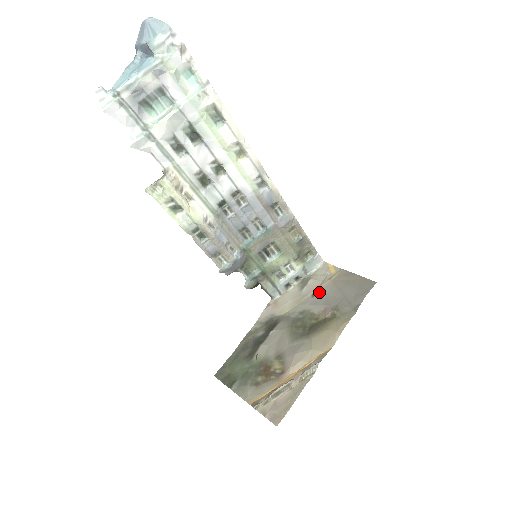
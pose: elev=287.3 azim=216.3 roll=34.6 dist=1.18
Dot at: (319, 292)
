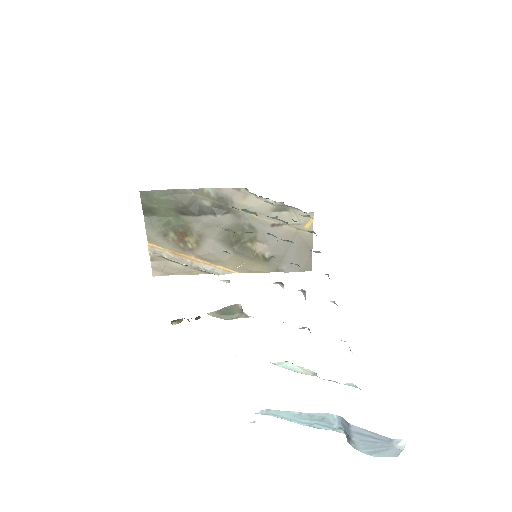
Dot at: (279, 229)
